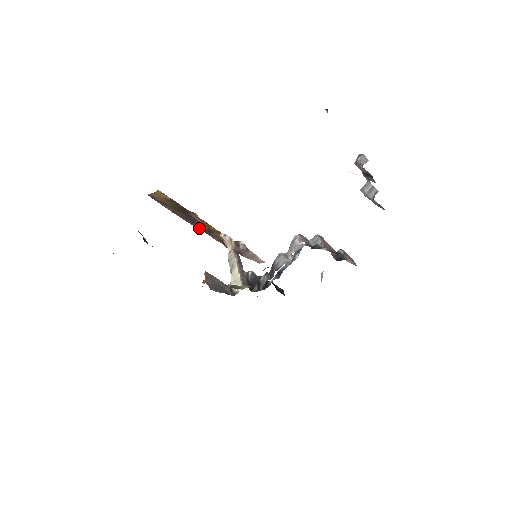
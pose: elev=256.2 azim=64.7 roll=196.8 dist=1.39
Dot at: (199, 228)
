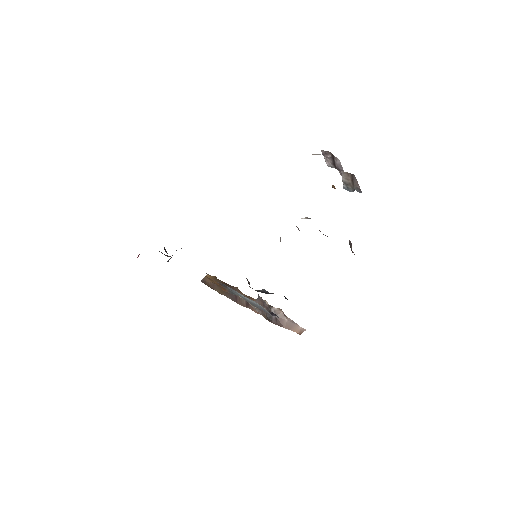
Dot at: (241, 303)
